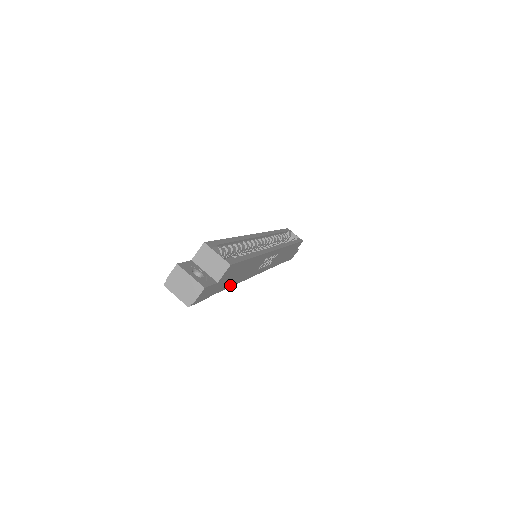
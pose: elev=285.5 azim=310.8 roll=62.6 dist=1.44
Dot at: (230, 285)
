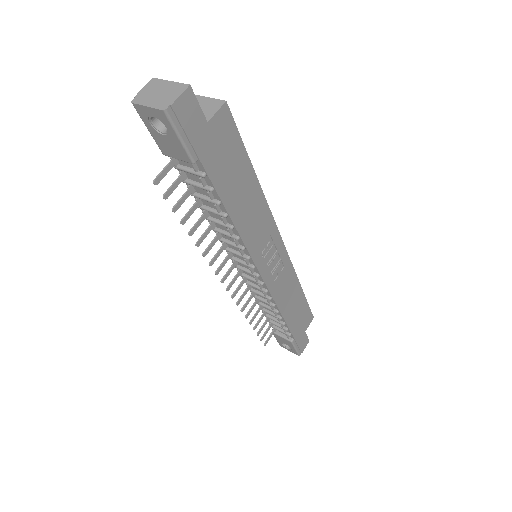
Dot at: (224, 198)
